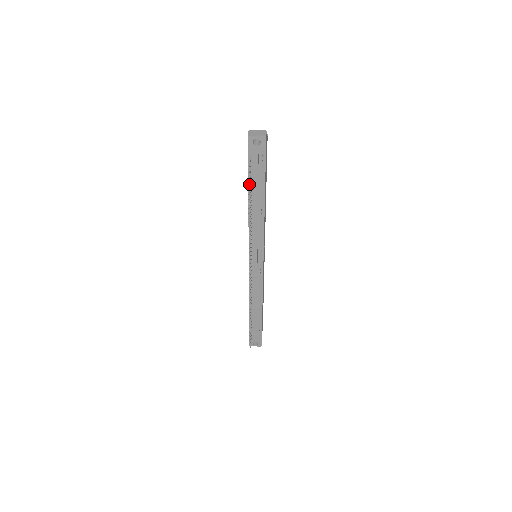
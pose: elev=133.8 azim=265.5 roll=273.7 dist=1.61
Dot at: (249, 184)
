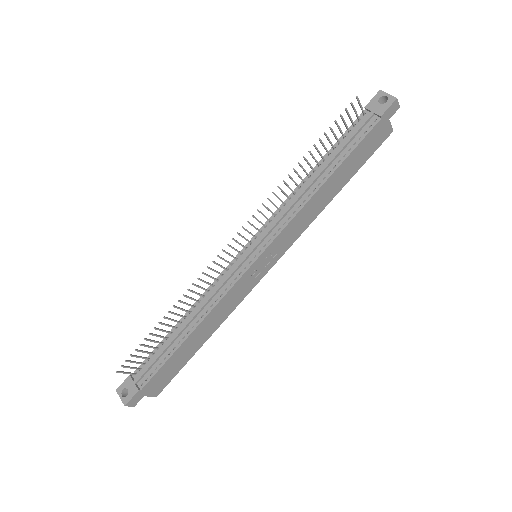
Dot at: occluded
